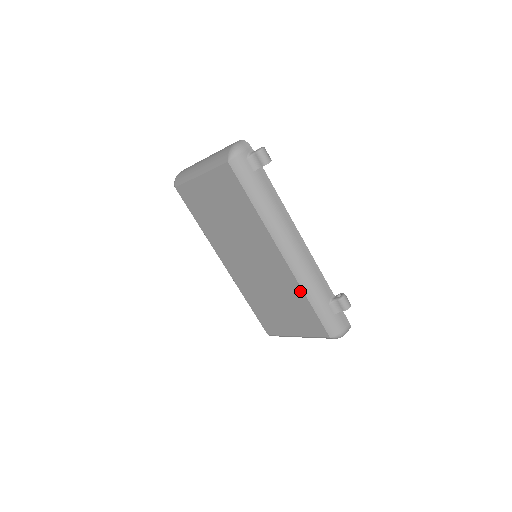
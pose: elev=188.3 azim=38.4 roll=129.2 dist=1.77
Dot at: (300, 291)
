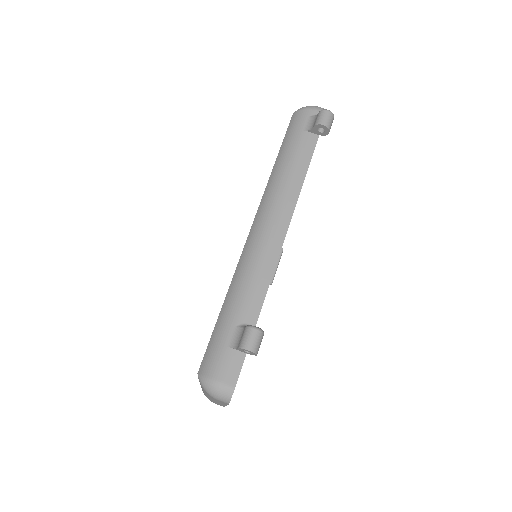
Dot at: occluded
